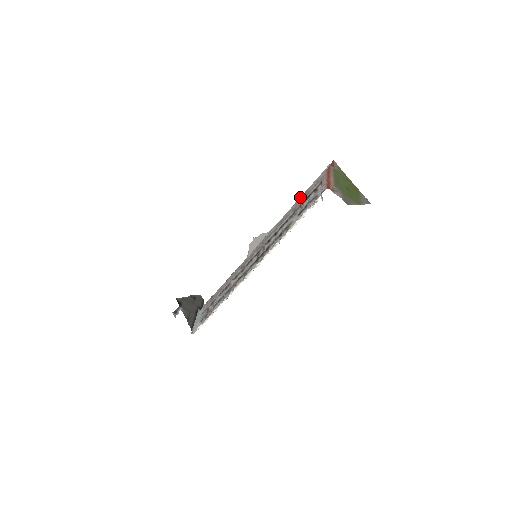
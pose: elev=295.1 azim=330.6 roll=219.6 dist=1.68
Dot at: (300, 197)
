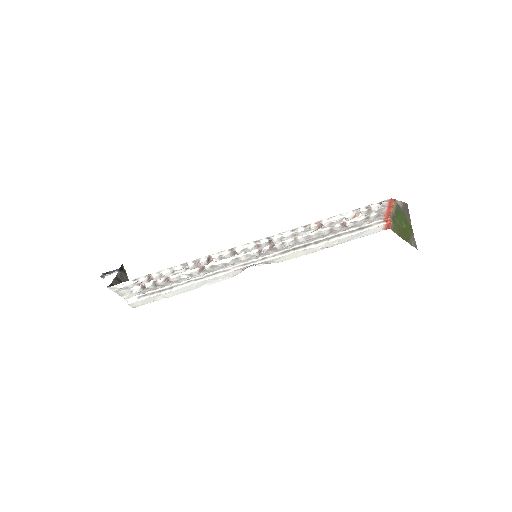
Dot at: (342, 230)
